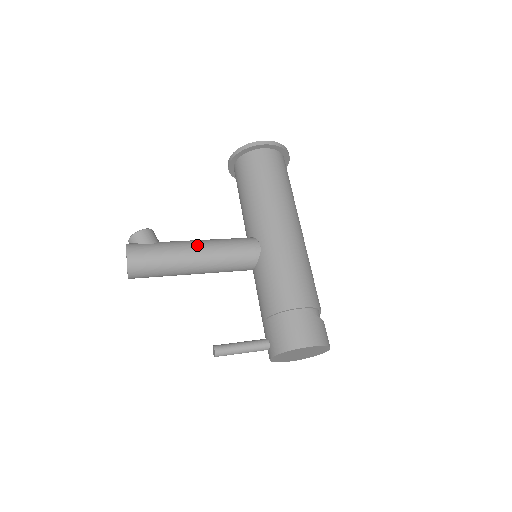
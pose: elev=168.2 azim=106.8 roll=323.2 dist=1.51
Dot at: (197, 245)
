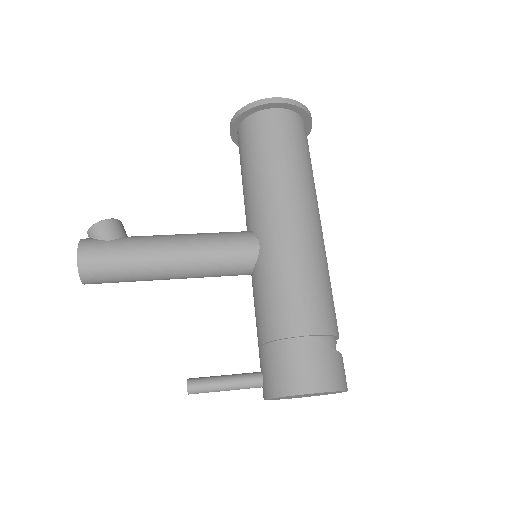
Dot at: (173, 242)
